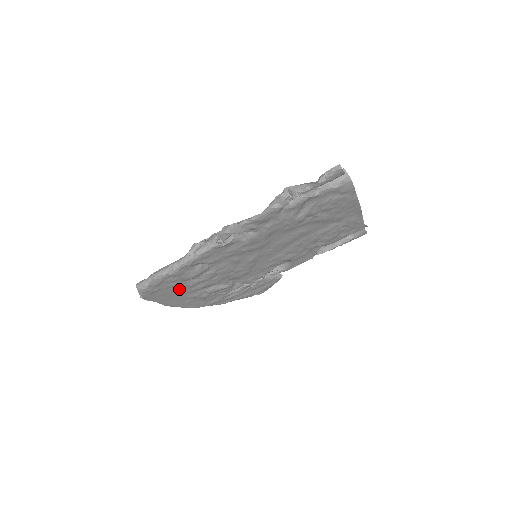
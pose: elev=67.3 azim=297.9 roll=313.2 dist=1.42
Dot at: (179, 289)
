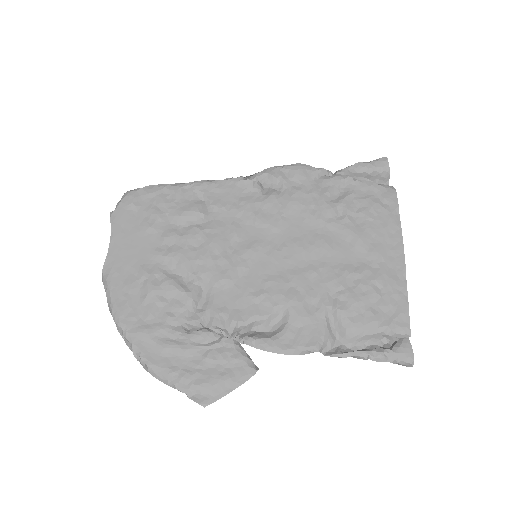
Dot at: (150, 233)
